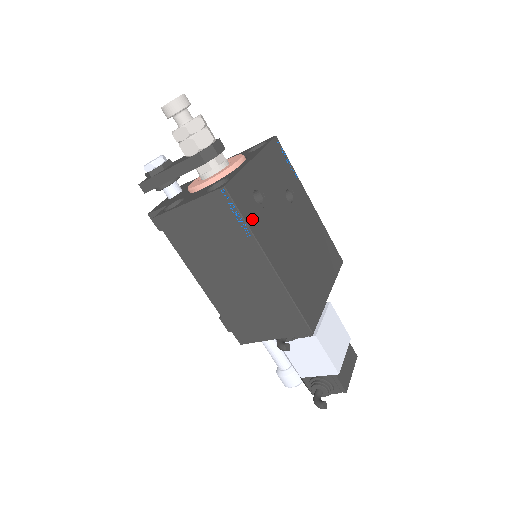
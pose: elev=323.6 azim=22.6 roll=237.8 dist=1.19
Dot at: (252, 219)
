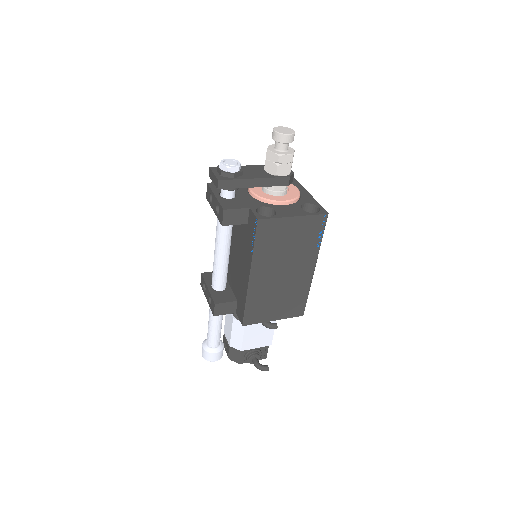
Dot at: occluded
